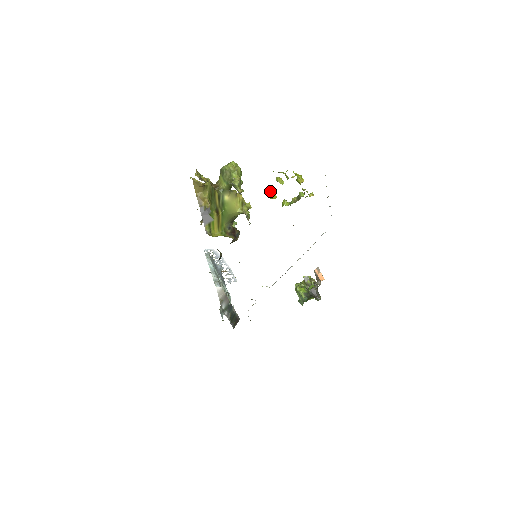
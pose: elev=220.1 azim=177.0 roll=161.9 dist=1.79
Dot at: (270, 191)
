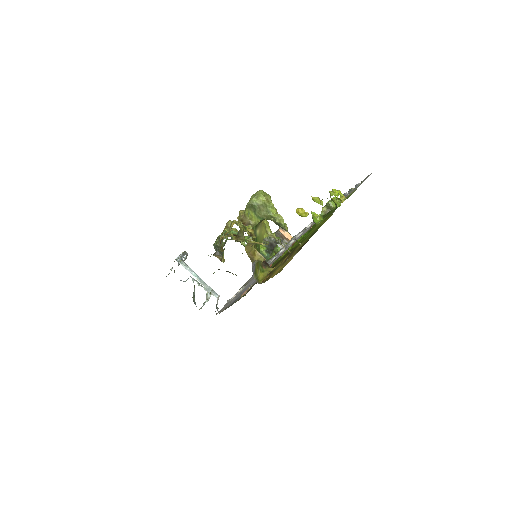
Dot at: (302, 210)
